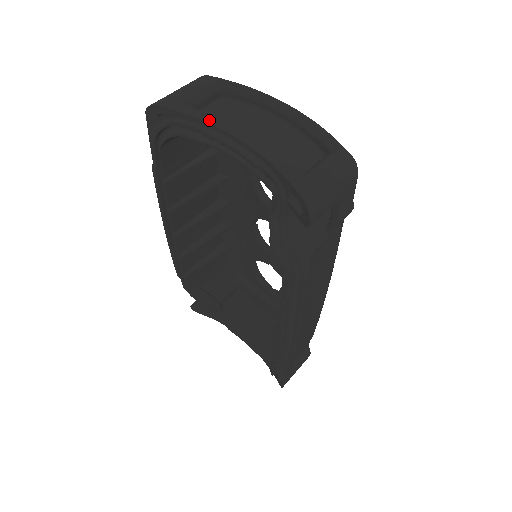
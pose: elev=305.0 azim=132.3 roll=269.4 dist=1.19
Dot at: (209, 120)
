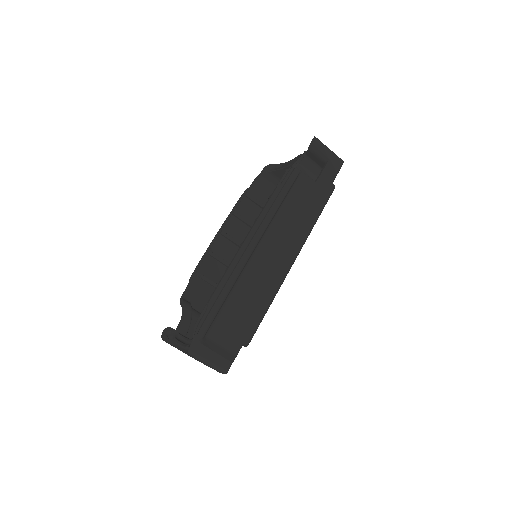
Dot at: occluded
